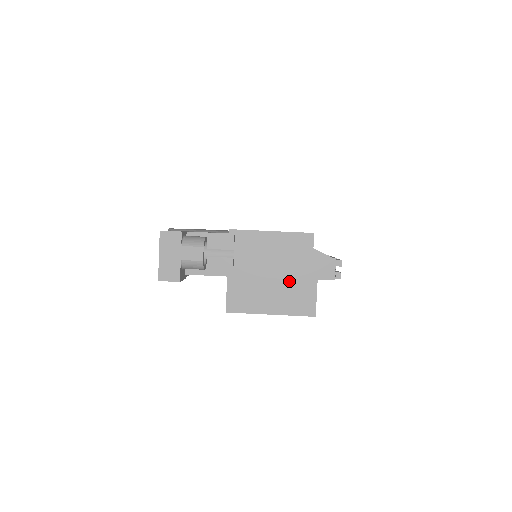
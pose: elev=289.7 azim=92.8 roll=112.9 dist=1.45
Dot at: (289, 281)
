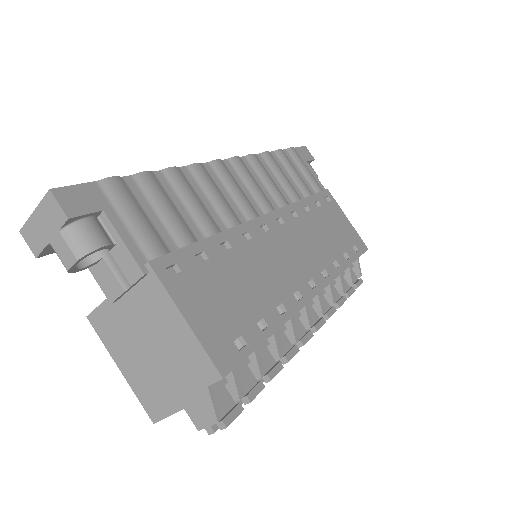
Dot at: (159, 374)
